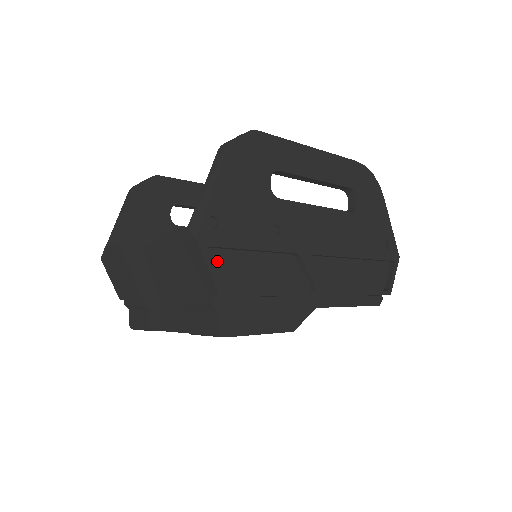
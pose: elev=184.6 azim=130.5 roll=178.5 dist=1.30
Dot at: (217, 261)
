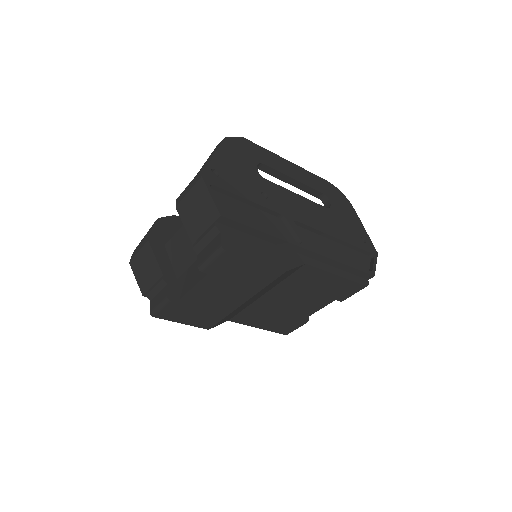
Dot at: (218, 199)
